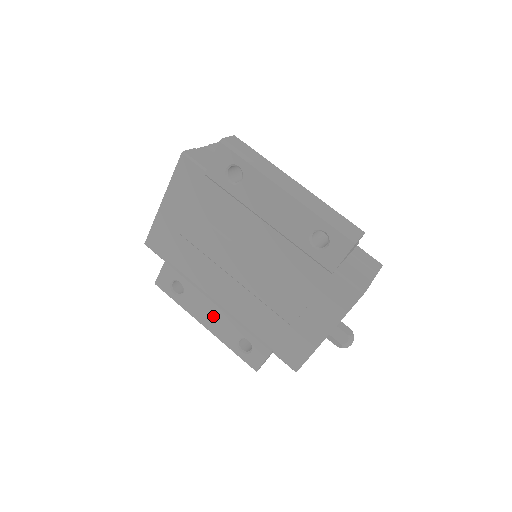
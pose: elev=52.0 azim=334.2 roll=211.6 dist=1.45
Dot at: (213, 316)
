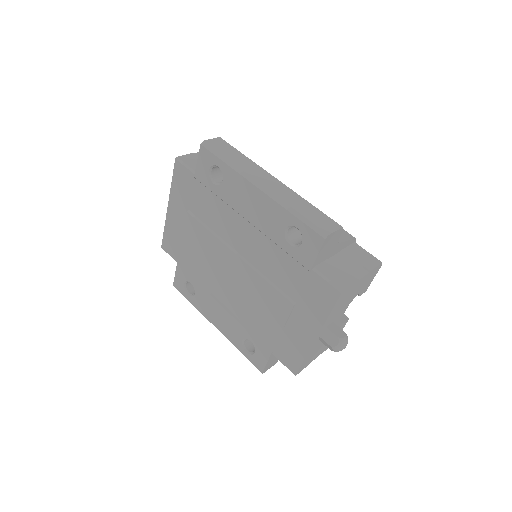
Dot at: (220, 316)
